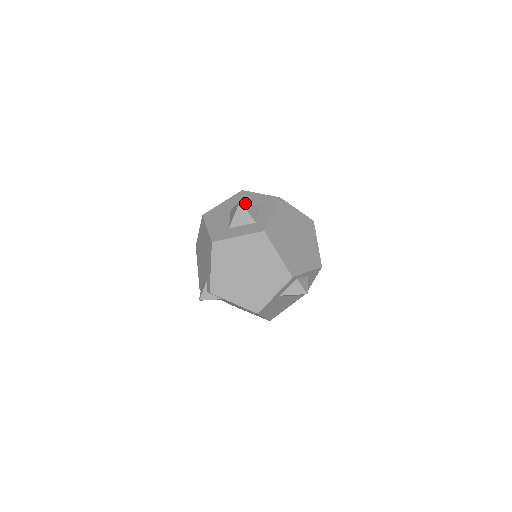
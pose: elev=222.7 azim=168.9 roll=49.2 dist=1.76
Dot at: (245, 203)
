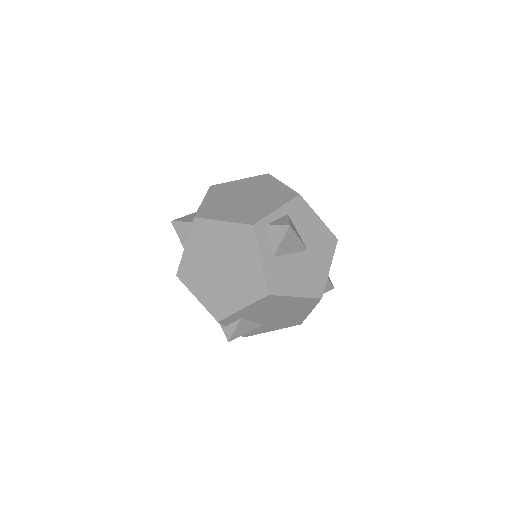
Dot at: (178, 219)
